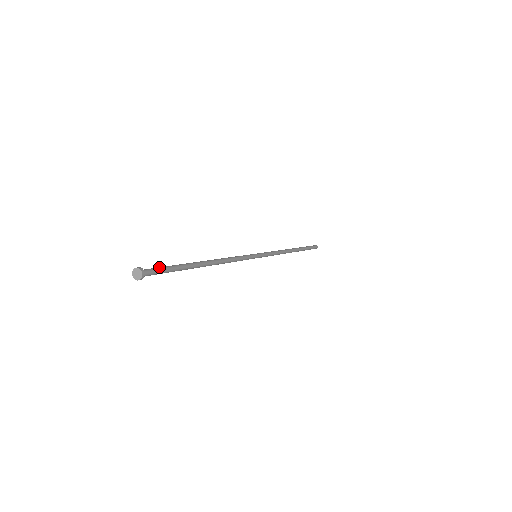
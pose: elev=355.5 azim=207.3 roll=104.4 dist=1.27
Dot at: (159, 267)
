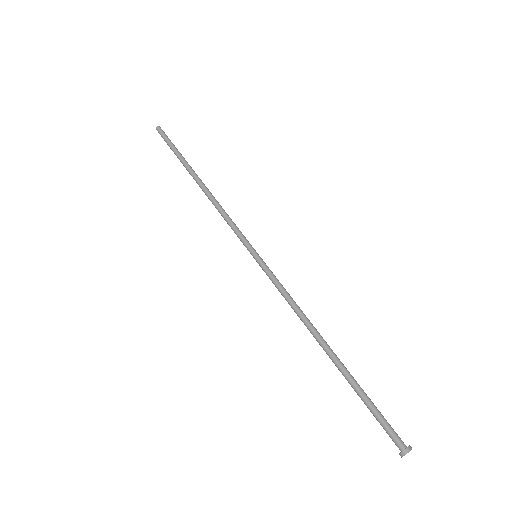
Dot at: (385, 420)
